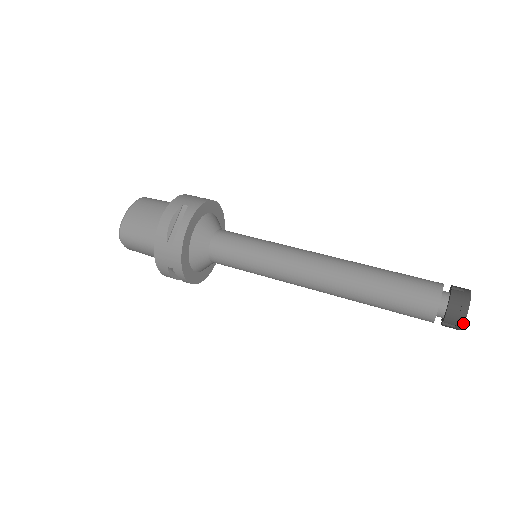
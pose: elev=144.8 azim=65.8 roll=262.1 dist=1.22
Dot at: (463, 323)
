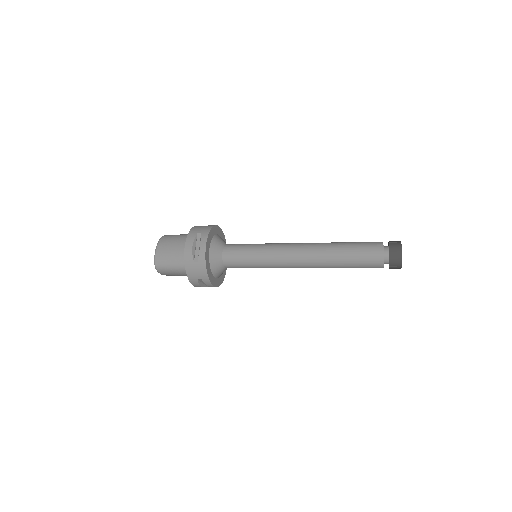
Dot at: (401, 263)
